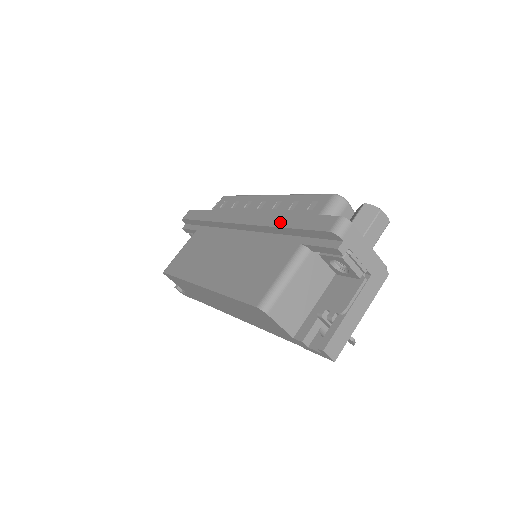
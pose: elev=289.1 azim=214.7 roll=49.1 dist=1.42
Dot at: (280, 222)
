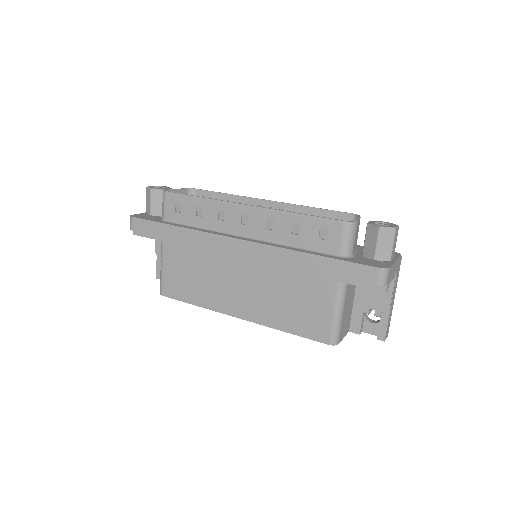
Dot at: (304, 263)
